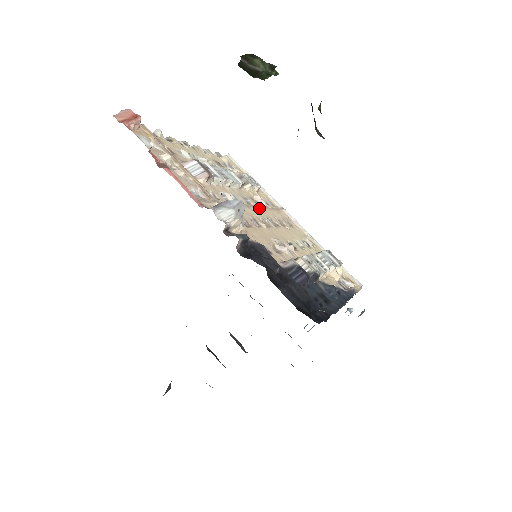
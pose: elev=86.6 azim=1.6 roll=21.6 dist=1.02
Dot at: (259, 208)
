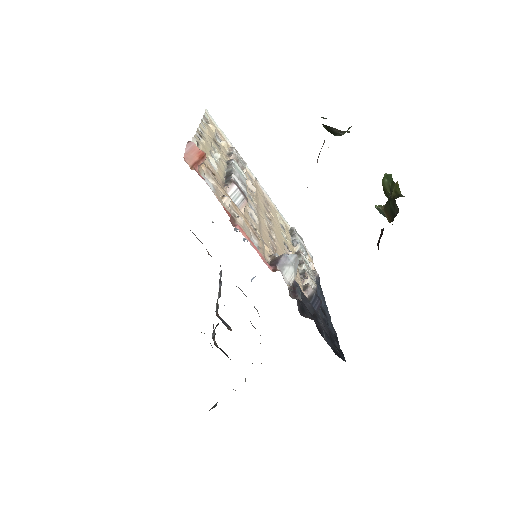
Dot at: (258, 204)
